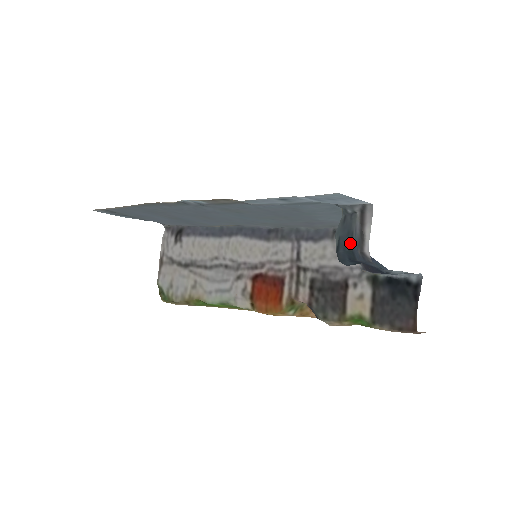
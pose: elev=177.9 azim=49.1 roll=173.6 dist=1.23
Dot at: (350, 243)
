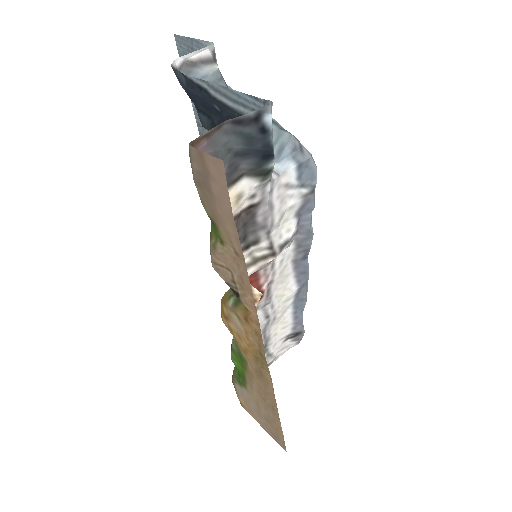
Dot at: occluded
